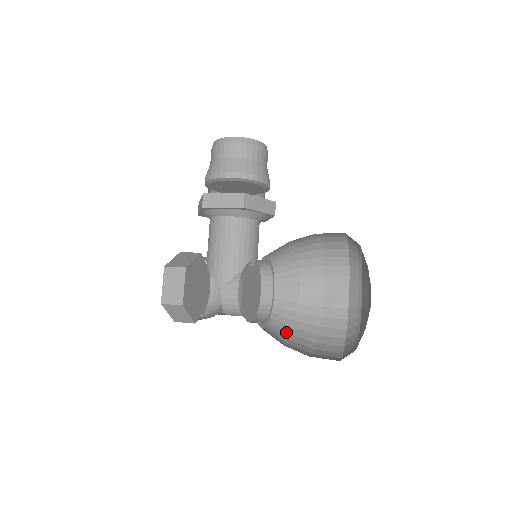
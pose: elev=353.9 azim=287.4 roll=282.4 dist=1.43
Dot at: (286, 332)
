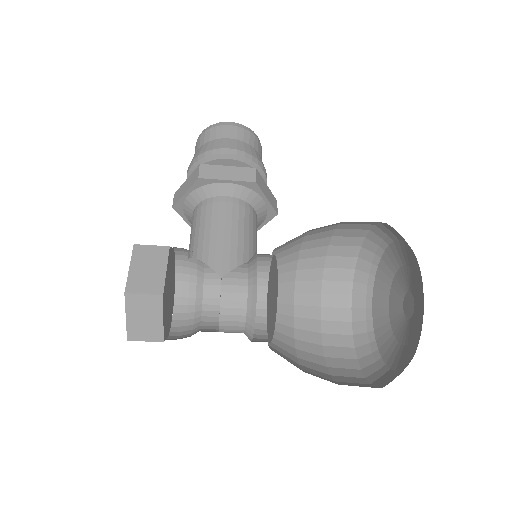
Dot at: (293, 364)
